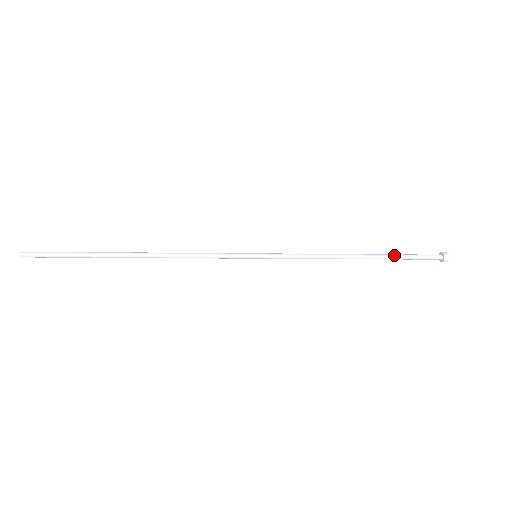
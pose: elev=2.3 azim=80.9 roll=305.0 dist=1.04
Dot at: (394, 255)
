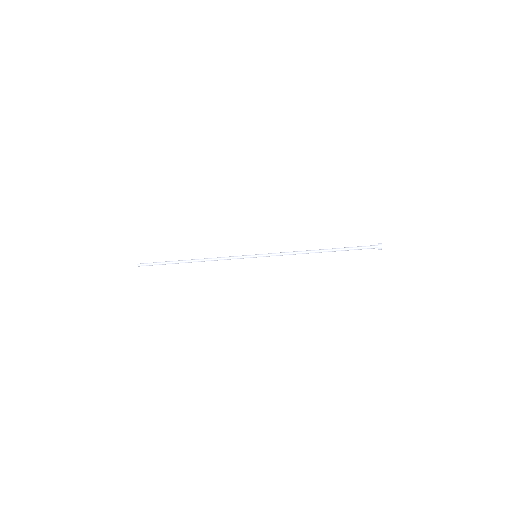
Dot at: occluded
